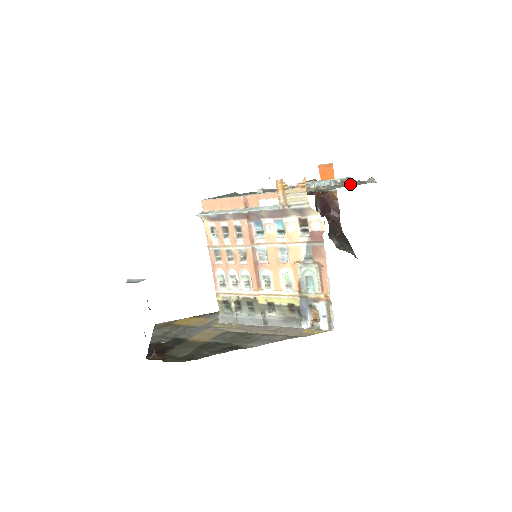
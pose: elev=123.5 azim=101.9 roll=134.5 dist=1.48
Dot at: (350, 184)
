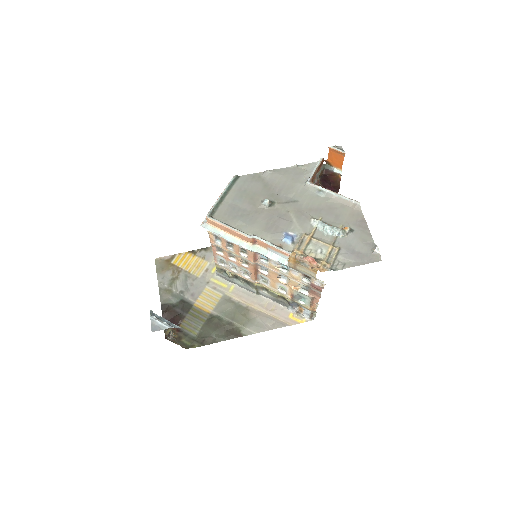
Dot at: (357, 249)
